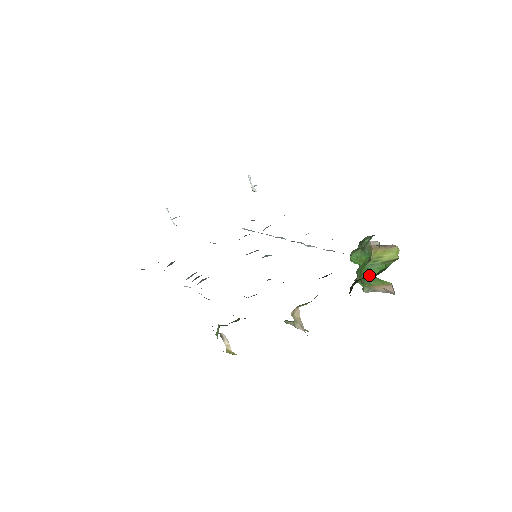
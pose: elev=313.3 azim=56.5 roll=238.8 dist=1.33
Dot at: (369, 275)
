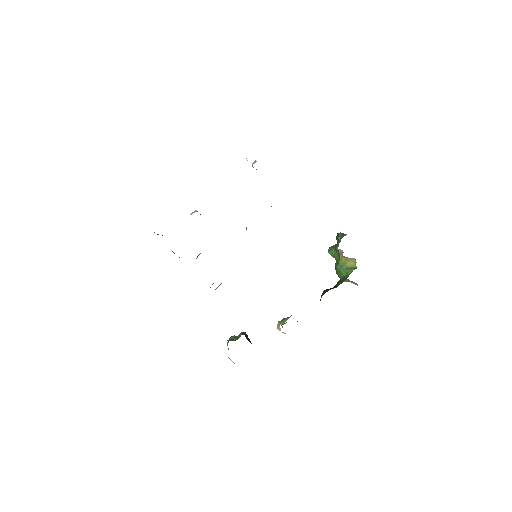
Dot at: (340, 274)
